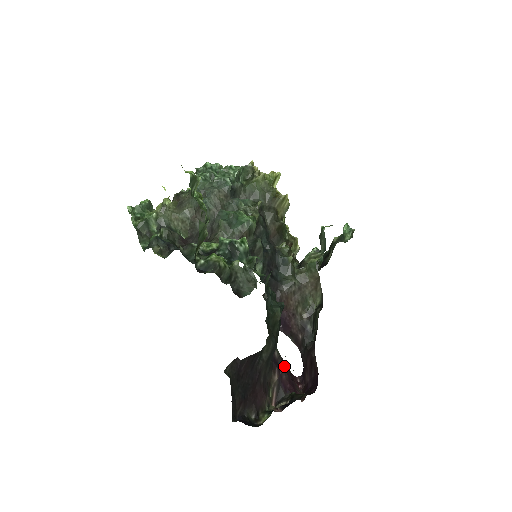
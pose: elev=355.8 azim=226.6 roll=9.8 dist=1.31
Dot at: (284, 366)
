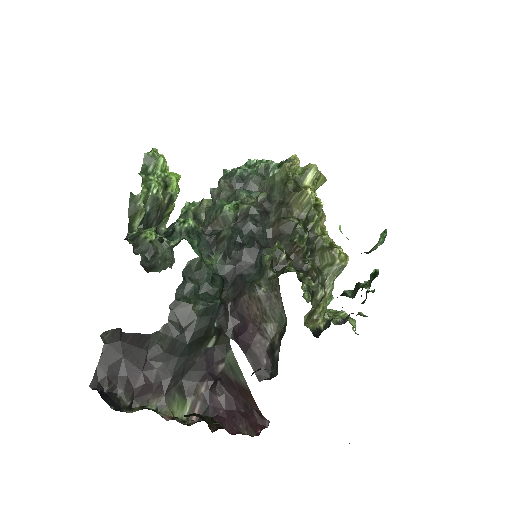
Dot at: (219, 383)
